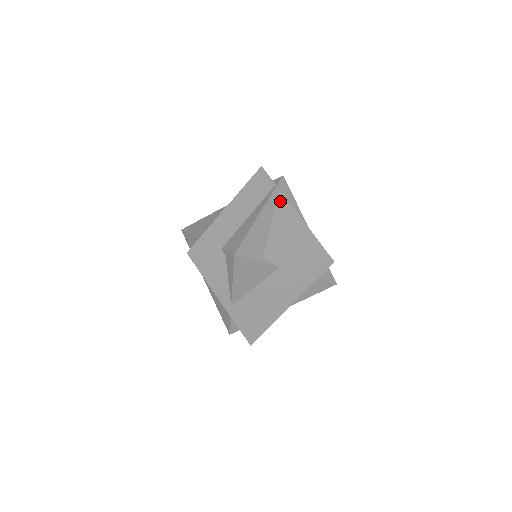
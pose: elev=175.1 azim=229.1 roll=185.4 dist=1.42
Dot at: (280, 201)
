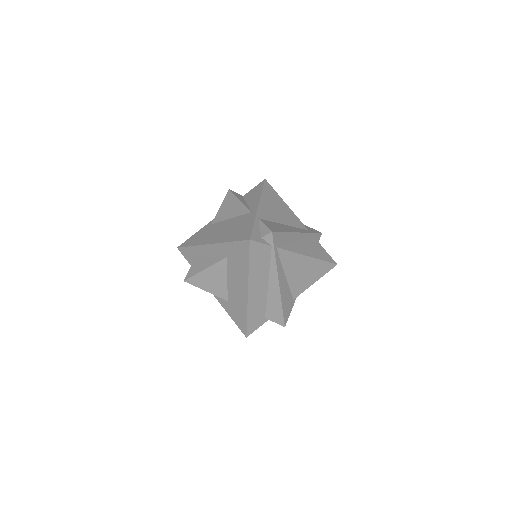
Dot at: (283, 256)
